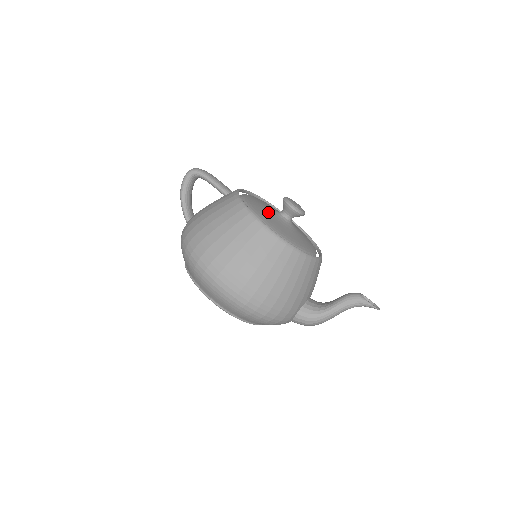
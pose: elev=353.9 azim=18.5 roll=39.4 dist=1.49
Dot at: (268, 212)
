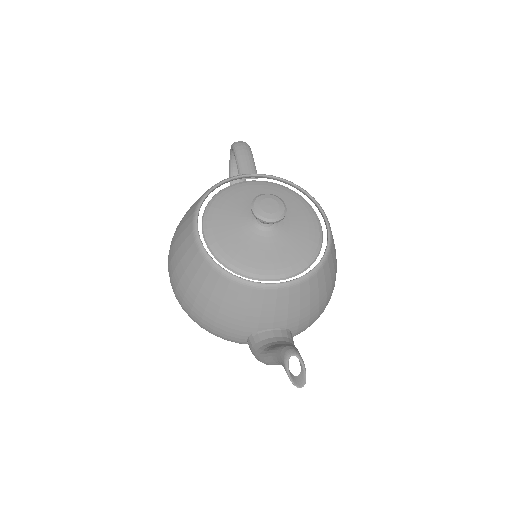
Dot at: (238, 211)
